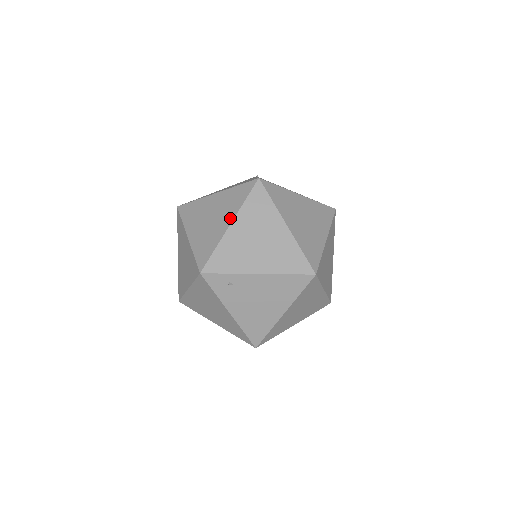
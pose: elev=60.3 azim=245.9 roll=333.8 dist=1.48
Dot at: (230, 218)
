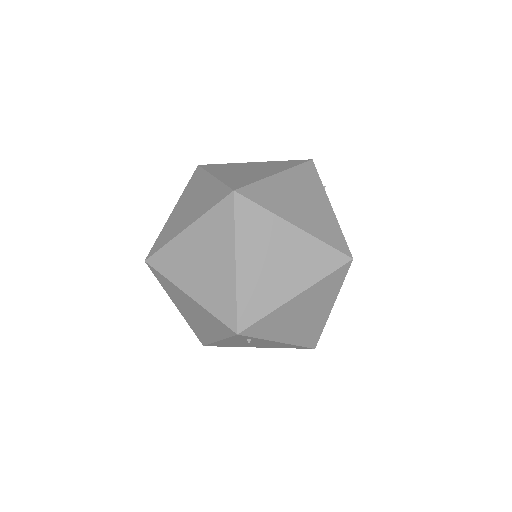
Dot at: (300, 287)
